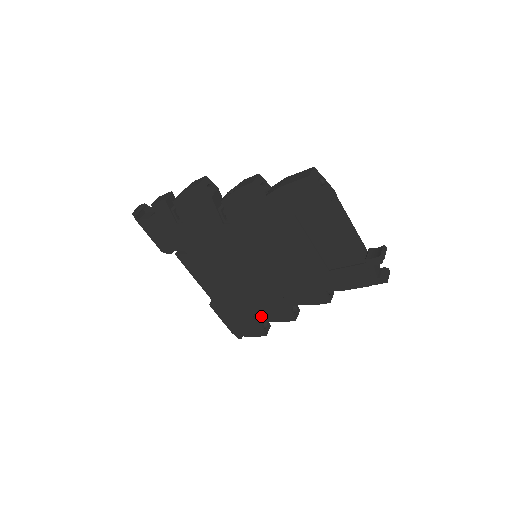
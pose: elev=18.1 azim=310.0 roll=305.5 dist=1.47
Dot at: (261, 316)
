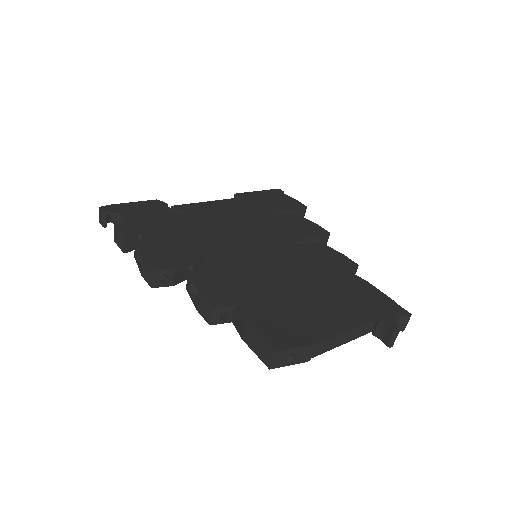
Dot at: occluded
